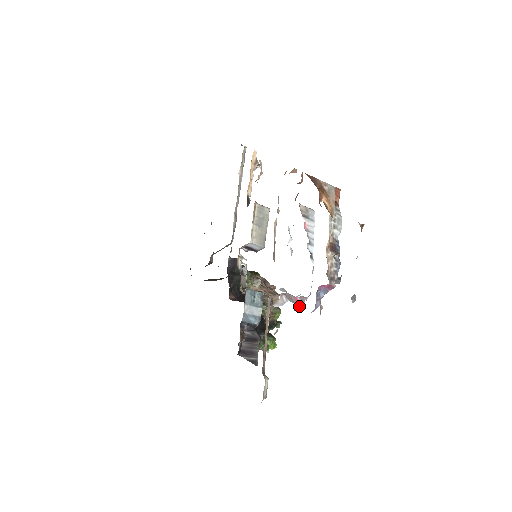
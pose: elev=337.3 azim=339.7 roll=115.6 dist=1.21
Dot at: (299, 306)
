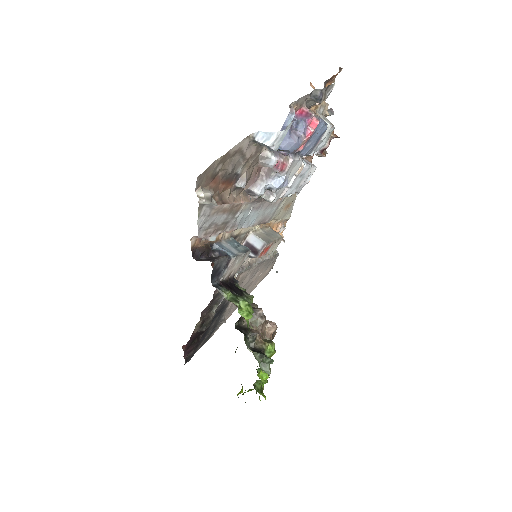
Dot at: (275, 157)
